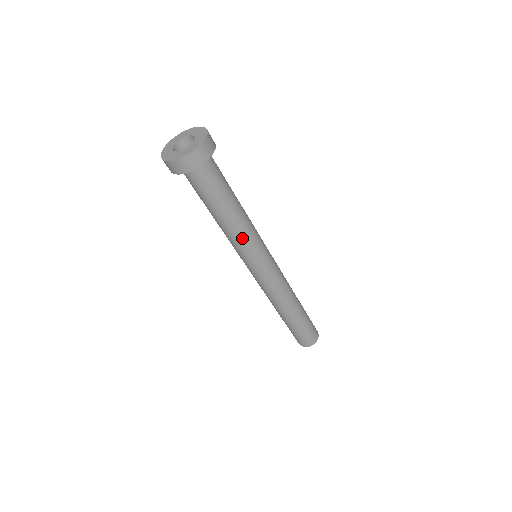
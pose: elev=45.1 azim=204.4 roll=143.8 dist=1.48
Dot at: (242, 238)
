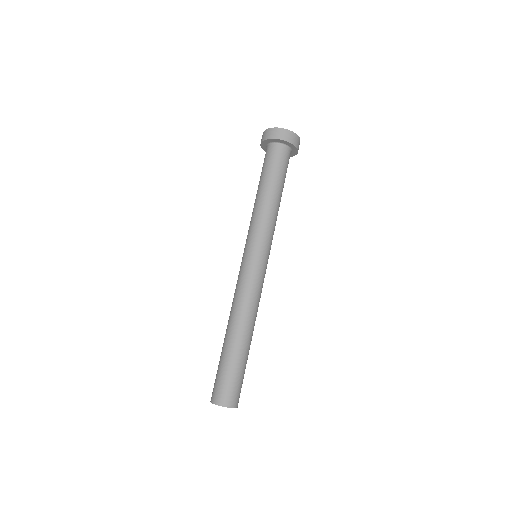
Dot at: (275, 223)
